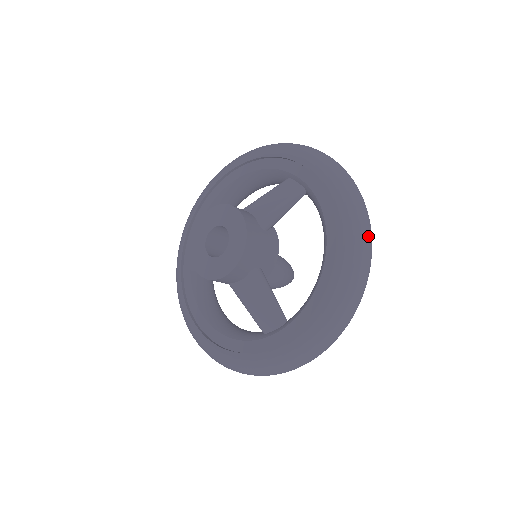
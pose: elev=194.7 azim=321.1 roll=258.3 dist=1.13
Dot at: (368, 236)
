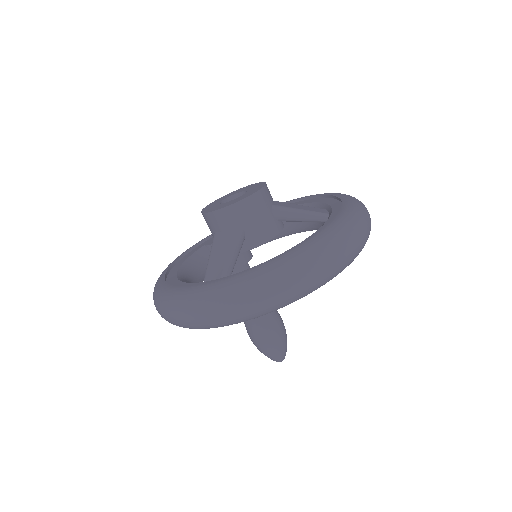
Dot at: (343, 250)
